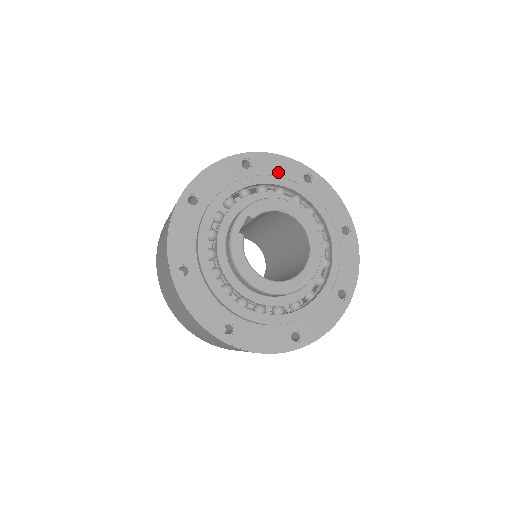
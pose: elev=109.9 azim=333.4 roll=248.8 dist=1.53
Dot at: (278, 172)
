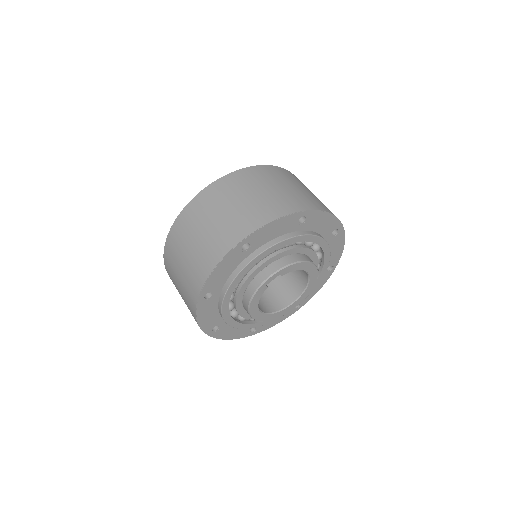
Dot at: (320, 227)
